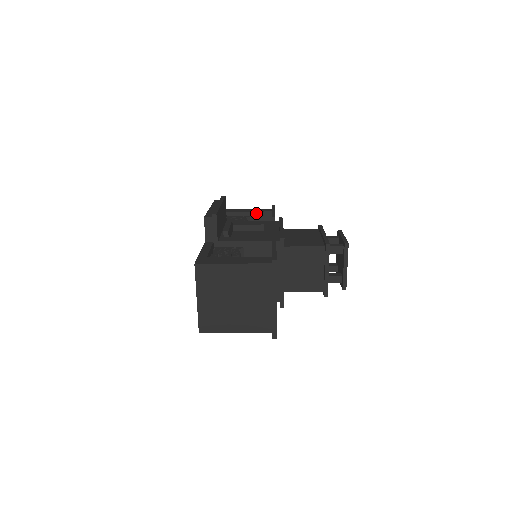
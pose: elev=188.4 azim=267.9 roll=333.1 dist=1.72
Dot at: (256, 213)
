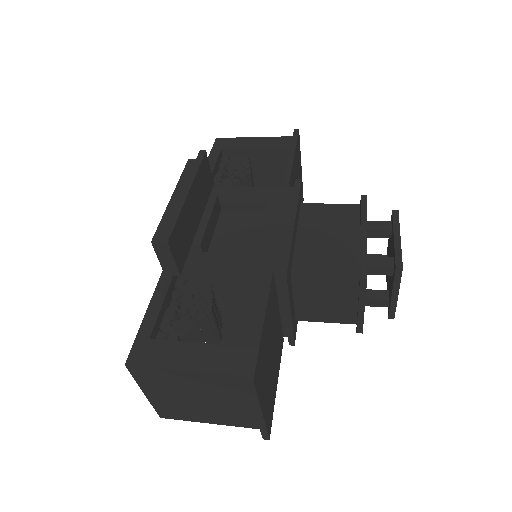
Dot at: (267, 150)
